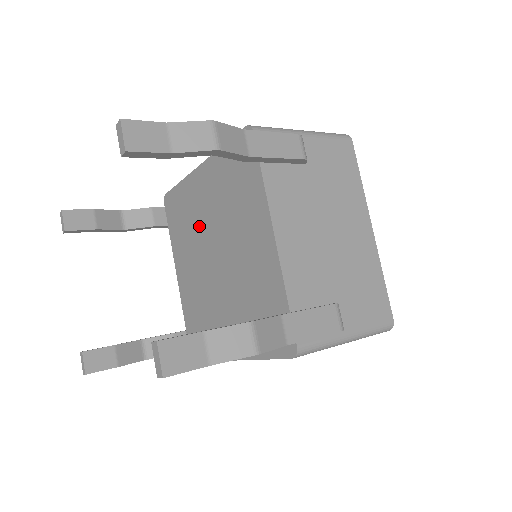
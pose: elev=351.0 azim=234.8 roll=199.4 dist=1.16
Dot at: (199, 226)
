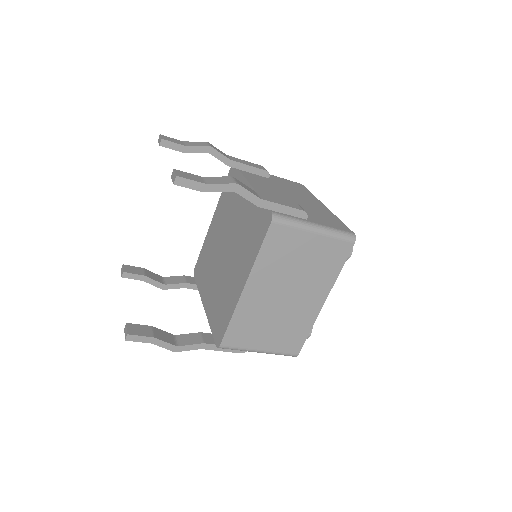
Dot at: (214, 250)
